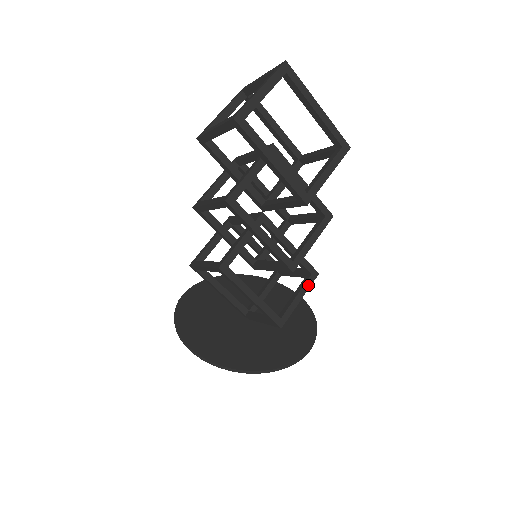
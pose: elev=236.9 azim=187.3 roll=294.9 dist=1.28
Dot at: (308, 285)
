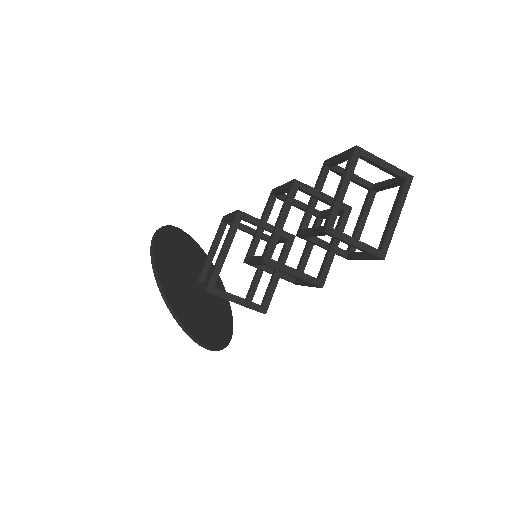
Dot at: (252, 306)
